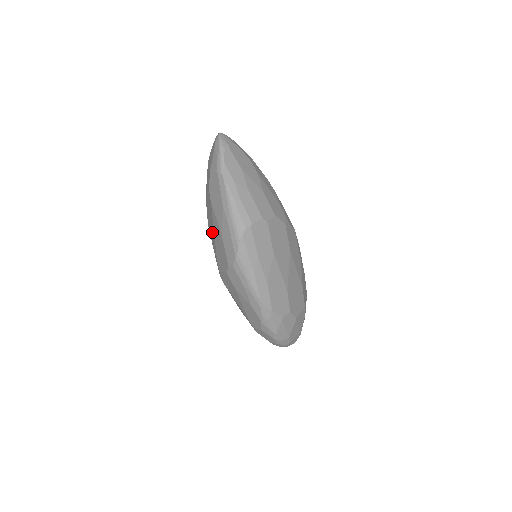
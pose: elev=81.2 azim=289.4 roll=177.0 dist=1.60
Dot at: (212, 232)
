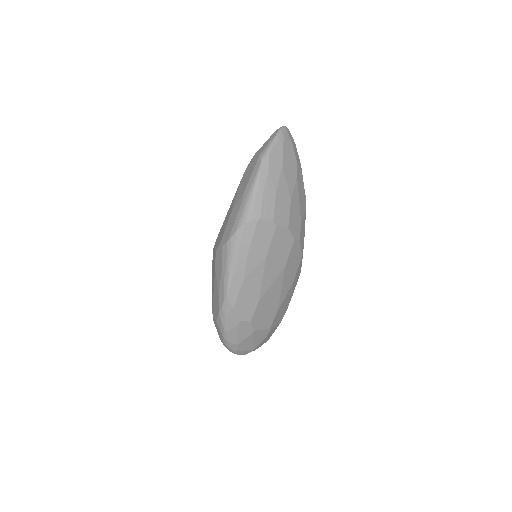
Dot at: occluded
